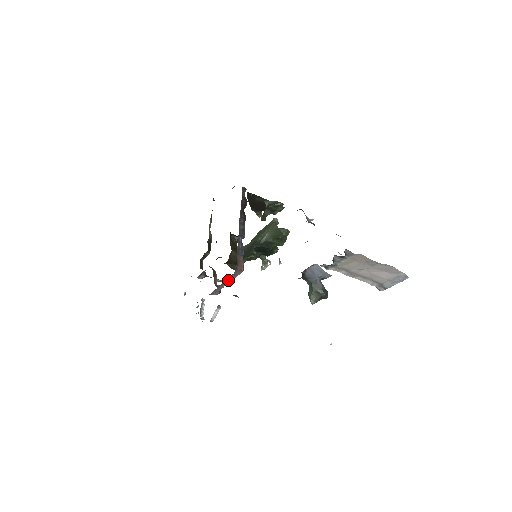
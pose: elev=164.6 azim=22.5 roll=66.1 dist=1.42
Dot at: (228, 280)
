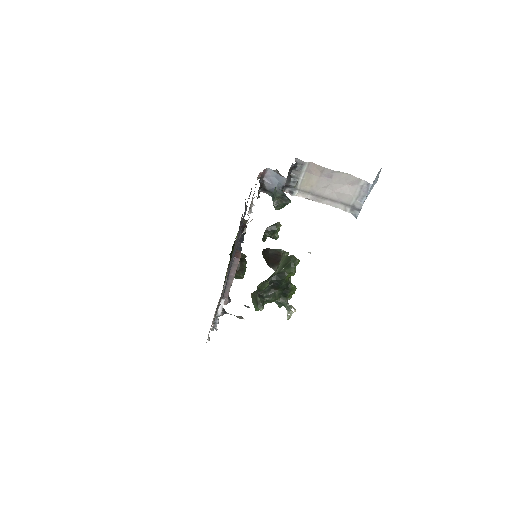
Dot at: (231, 276)
